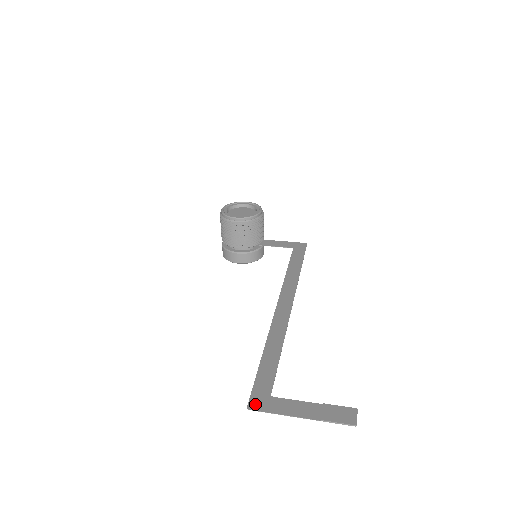
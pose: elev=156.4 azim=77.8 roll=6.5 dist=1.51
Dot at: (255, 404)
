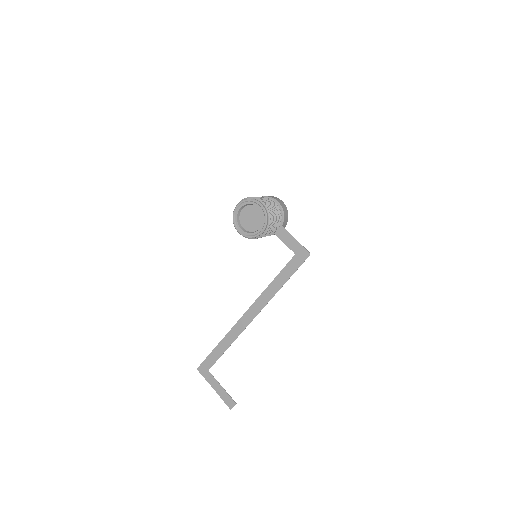
Dot at: (201, 370)
